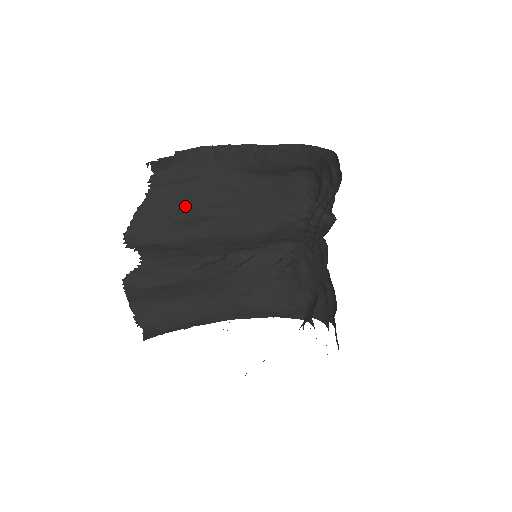
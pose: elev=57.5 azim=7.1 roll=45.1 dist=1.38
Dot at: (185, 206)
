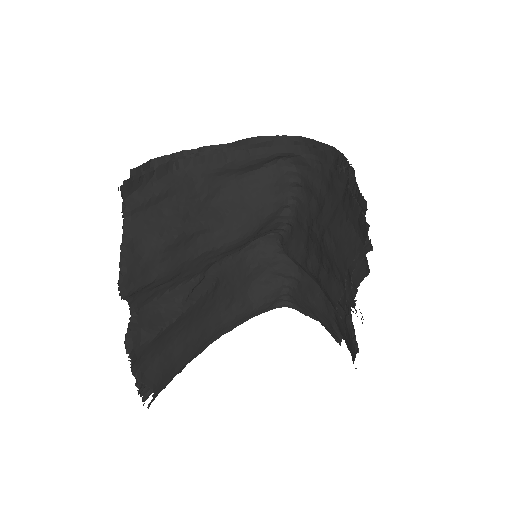
Dot at: (170, 228)
